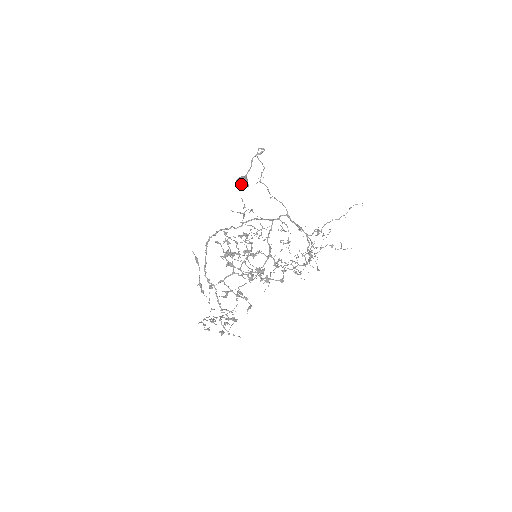
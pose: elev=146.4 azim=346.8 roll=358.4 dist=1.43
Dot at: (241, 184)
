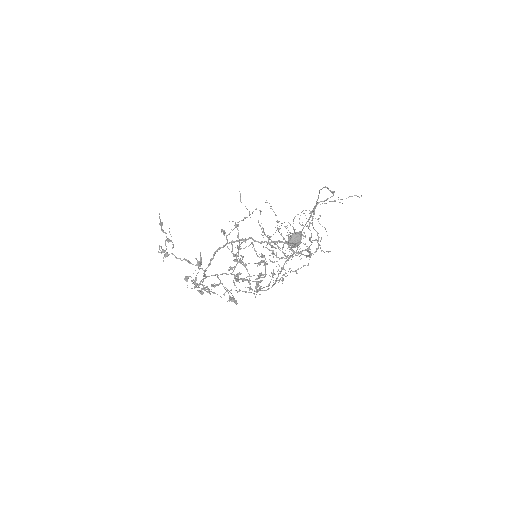
Dot at: (294, 245)
